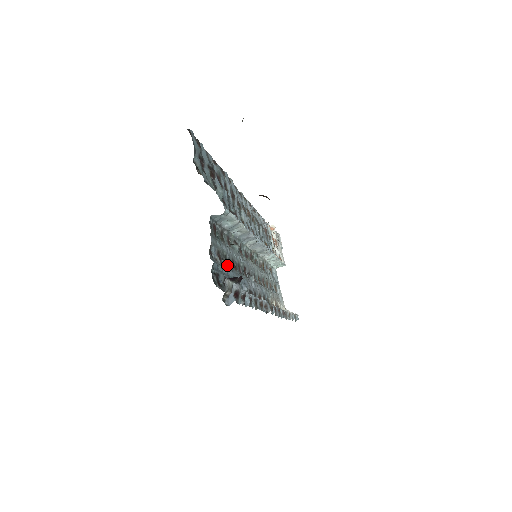
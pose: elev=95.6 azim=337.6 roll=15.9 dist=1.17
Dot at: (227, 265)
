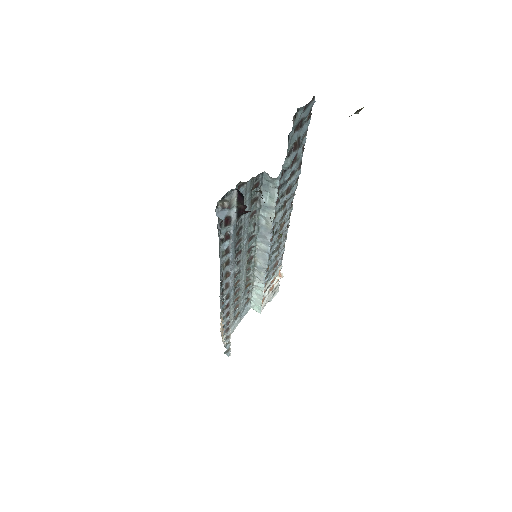
Dot at: occluded
